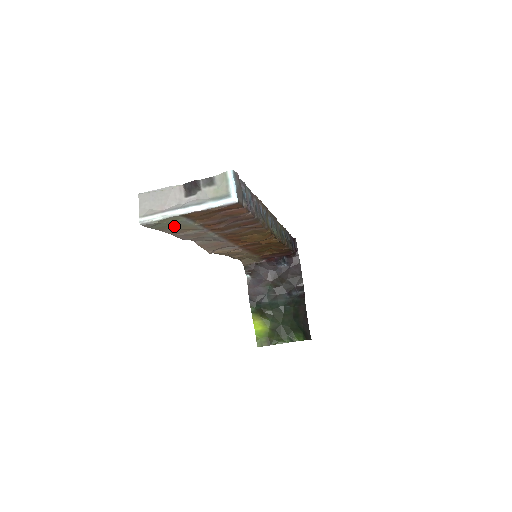
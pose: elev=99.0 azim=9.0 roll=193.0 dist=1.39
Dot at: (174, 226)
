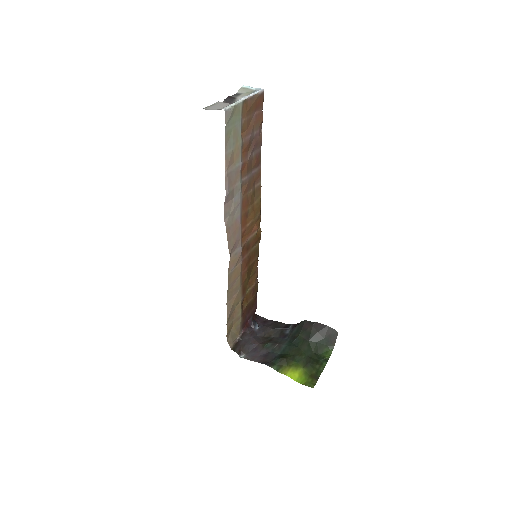
Dot at: (233, 136)
